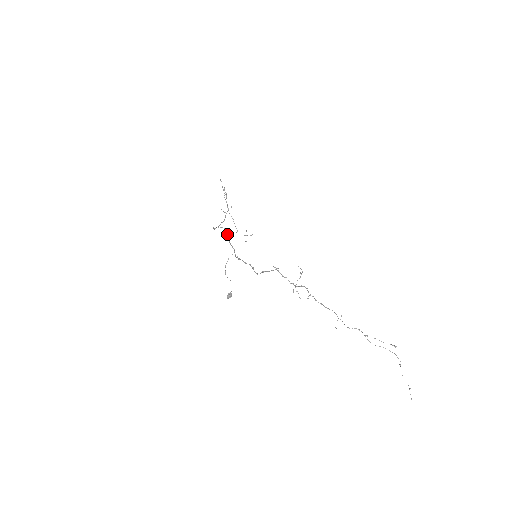
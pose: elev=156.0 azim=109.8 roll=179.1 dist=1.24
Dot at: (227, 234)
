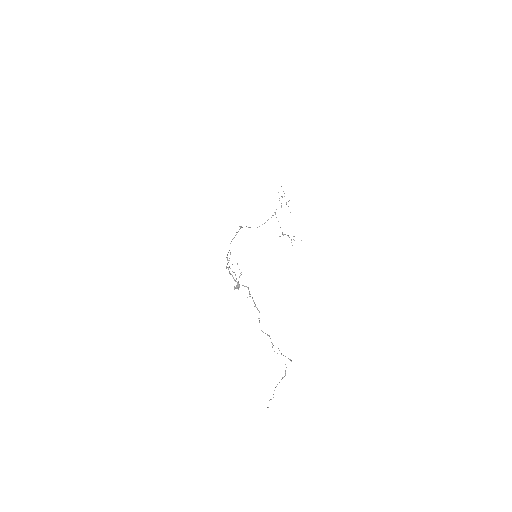
Dot at: occluded
